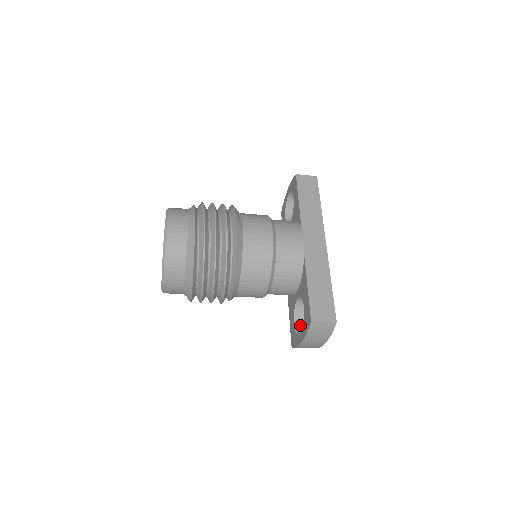
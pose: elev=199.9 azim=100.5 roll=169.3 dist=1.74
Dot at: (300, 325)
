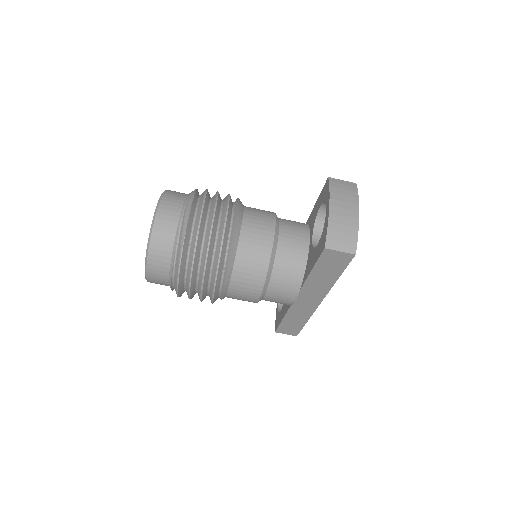
Dot at: occluded
